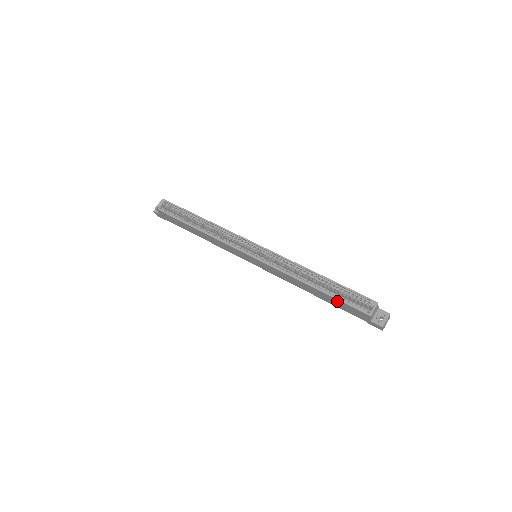
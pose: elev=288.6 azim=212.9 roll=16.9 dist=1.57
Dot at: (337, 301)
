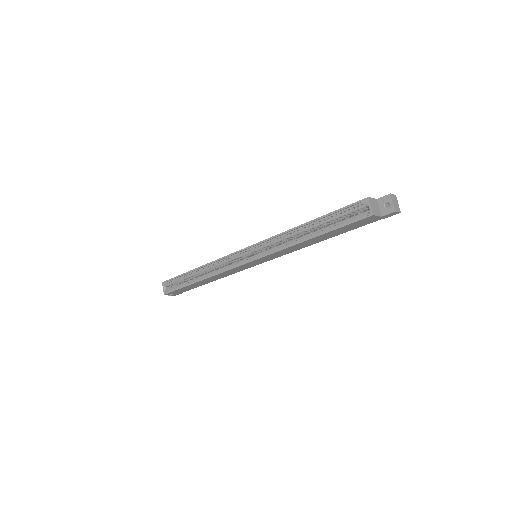
Dot at: (339, 230)
